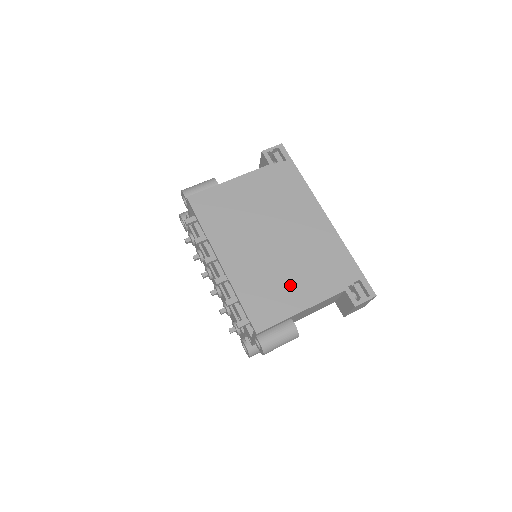
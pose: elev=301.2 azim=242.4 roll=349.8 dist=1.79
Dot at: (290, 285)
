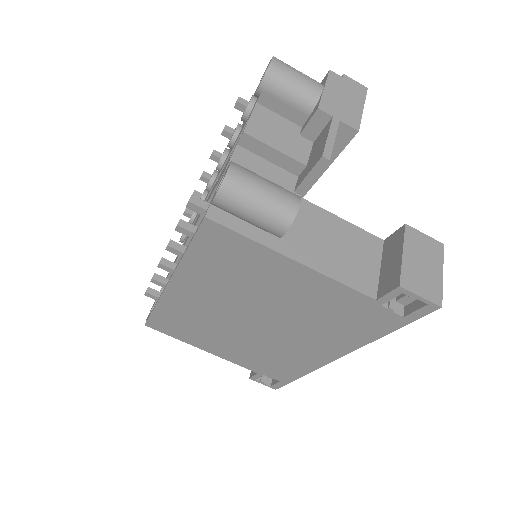
Dot at: (216, 341)
